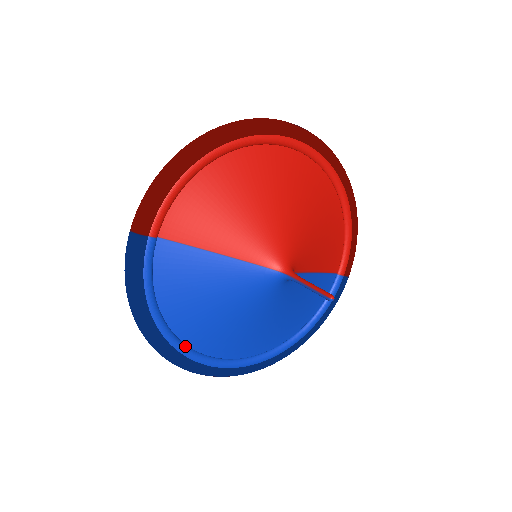
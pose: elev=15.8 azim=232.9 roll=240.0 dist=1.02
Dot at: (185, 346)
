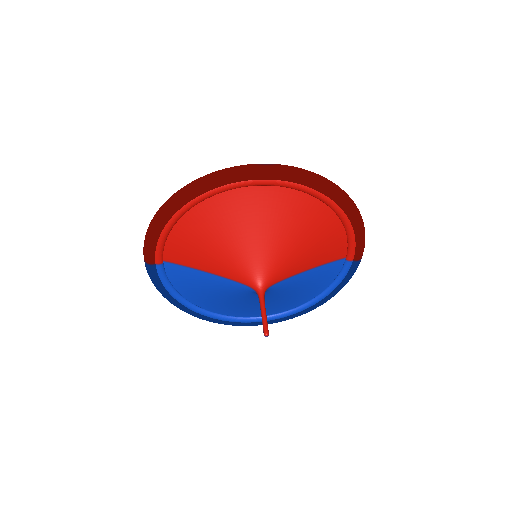
Dot at: (211, 313)
